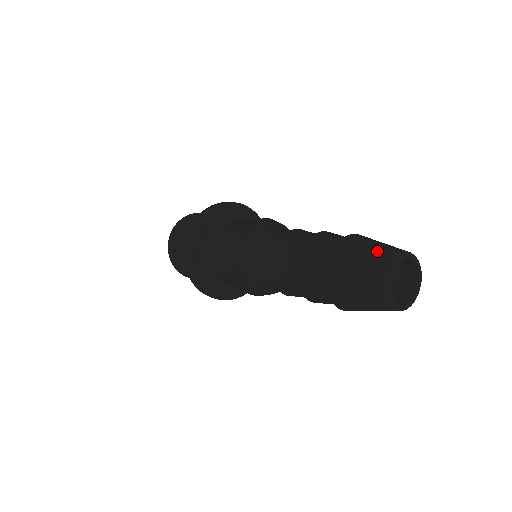
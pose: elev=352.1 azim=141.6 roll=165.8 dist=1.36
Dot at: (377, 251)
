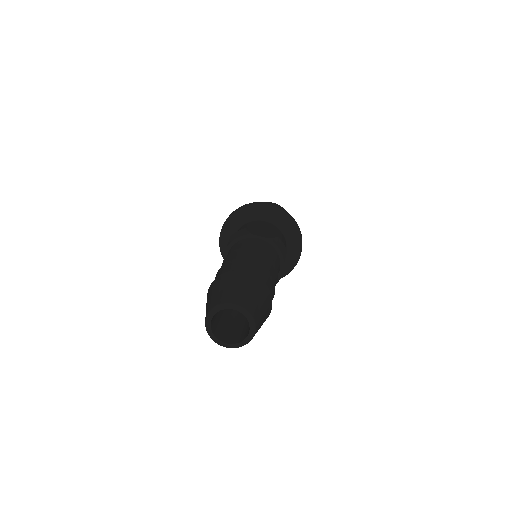
Dot at: (240, 292)
